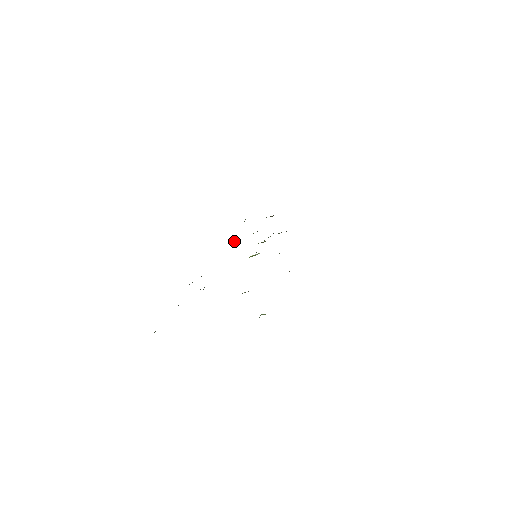
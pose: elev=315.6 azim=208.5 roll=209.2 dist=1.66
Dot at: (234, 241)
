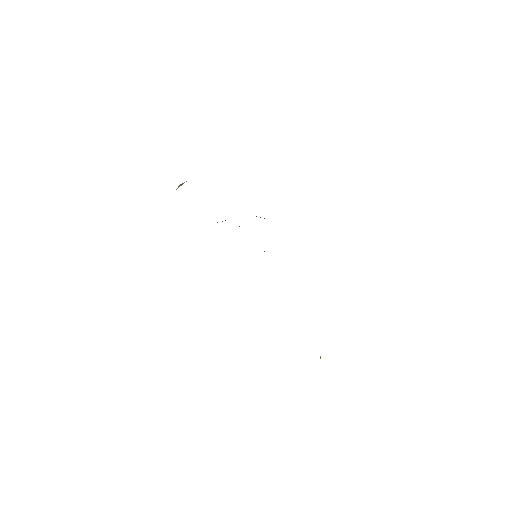
Dot at: occluded
